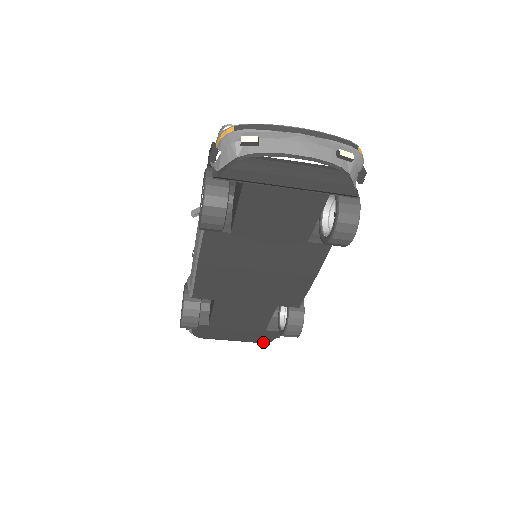
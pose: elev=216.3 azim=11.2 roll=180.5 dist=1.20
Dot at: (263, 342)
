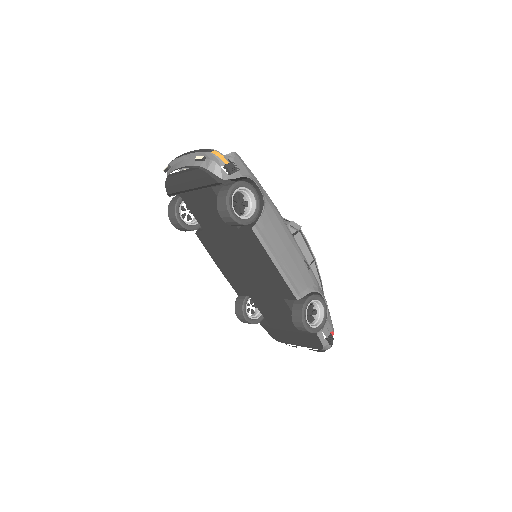
Dot at: (319, 348)
